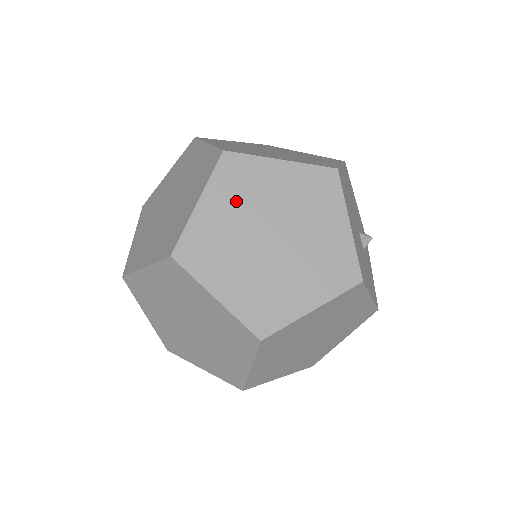
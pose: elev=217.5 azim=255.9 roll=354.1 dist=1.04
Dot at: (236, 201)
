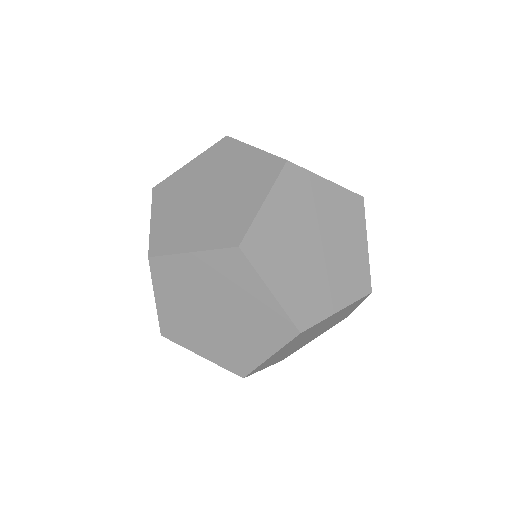
Dot at: occluded
